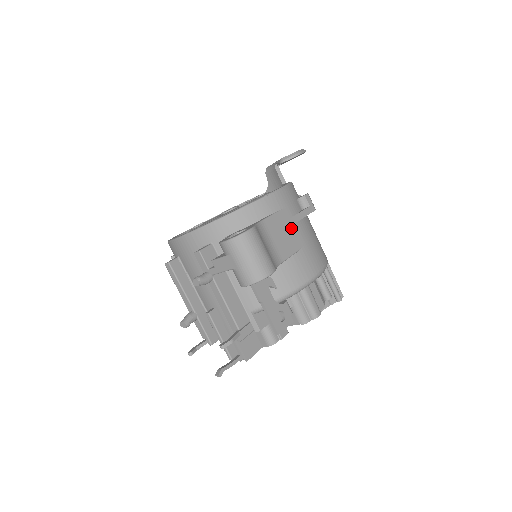
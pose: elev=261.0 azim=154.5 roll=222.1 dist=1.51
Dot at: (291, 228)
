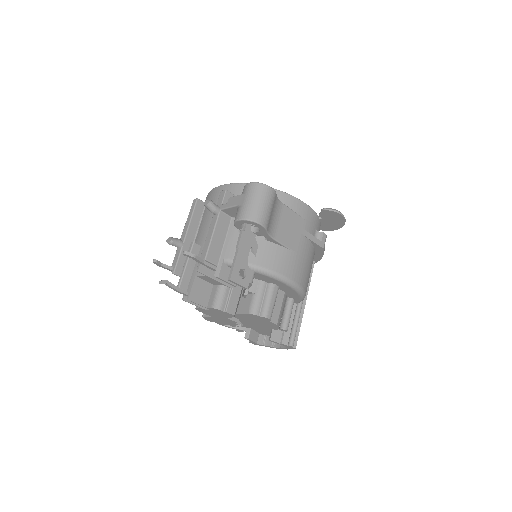
Dot at: (298, 233)
